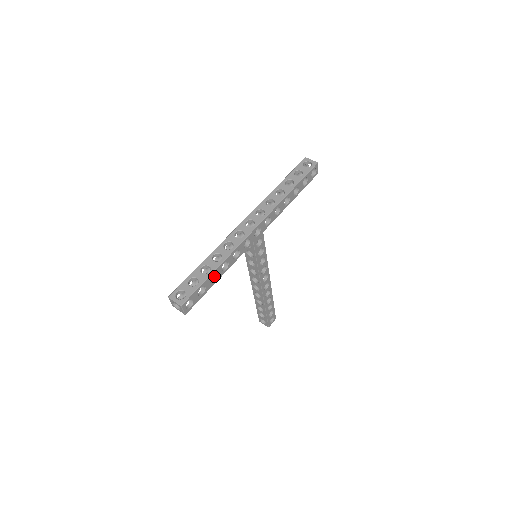
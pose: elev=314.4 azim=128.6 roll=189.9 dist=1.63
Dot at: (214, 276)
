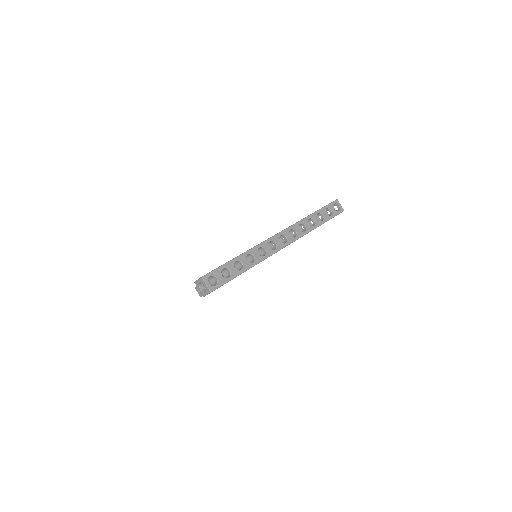
Dot at: occluded
